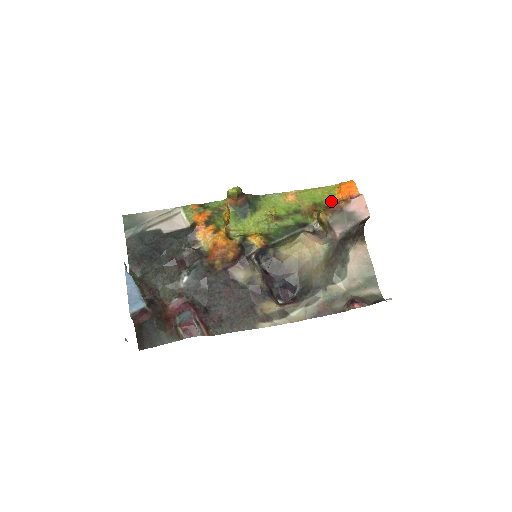
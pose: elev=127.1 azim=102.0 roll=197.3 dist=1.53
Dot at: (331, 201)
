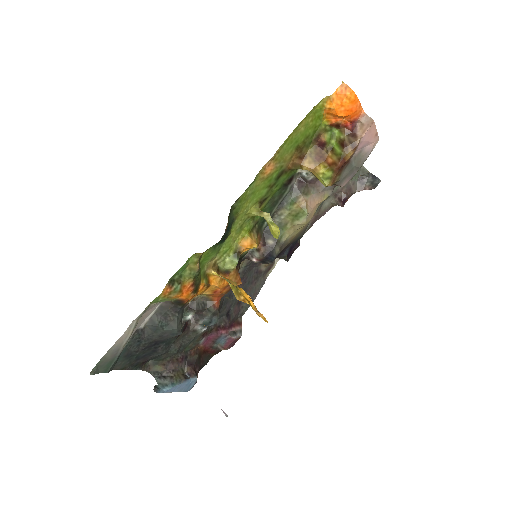
Dot at: (317, 127)
